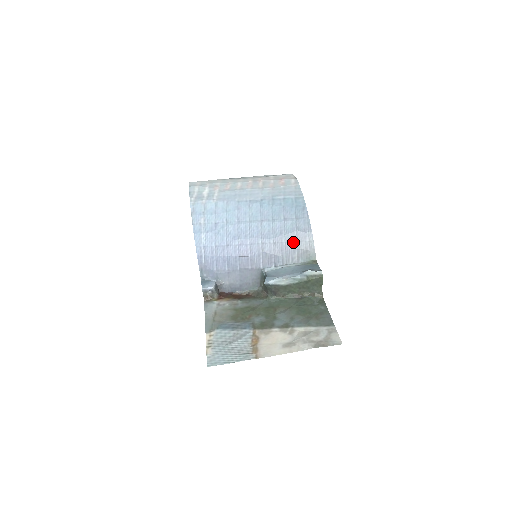
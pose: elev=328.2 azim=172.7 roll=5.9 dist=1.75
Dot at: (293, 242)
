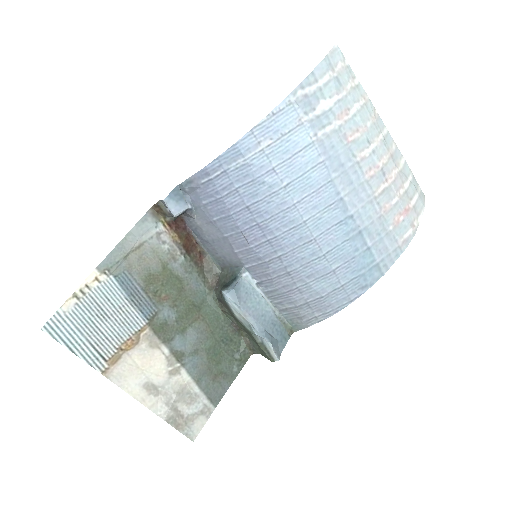
Dot at: (304, 298)
